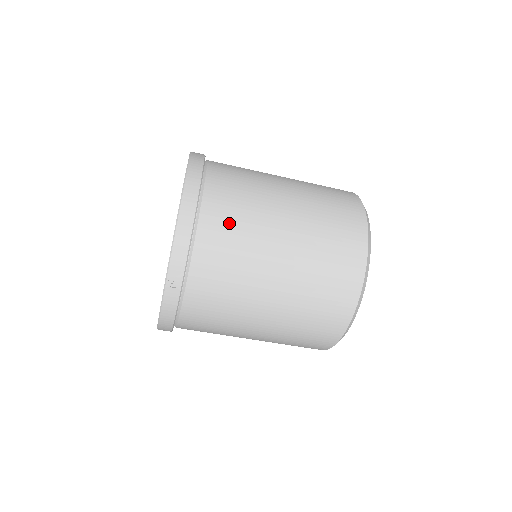
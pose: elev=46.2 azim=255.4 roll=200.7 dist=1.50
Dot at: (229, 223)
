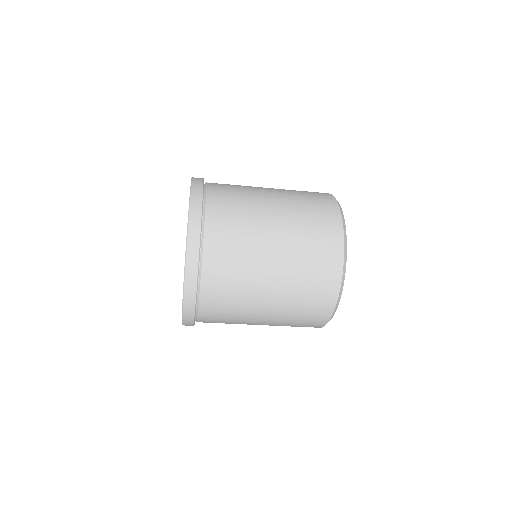
Dot at: (221, 314)
